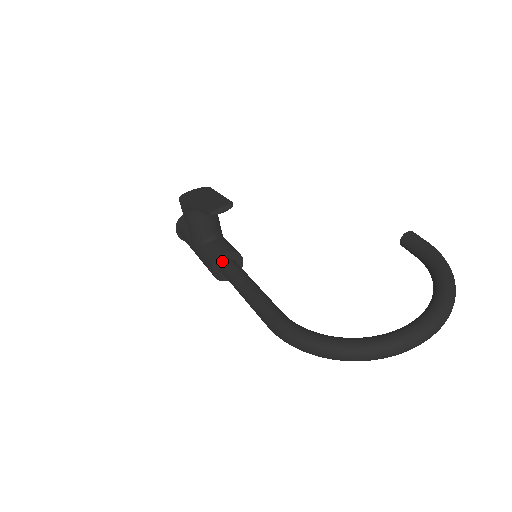
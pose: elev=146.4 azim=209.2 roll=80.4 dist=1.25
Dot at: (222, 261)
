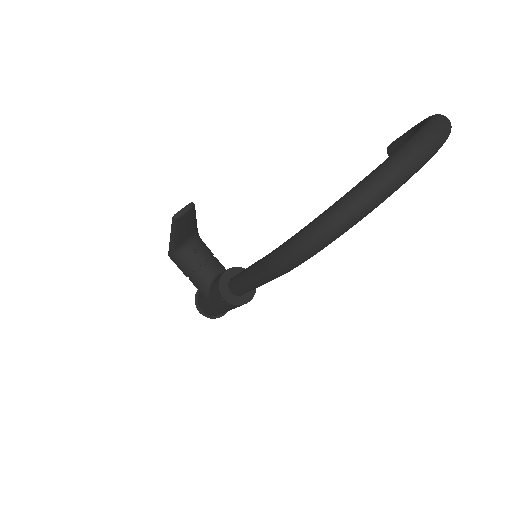
Dot at: (227, 281)
